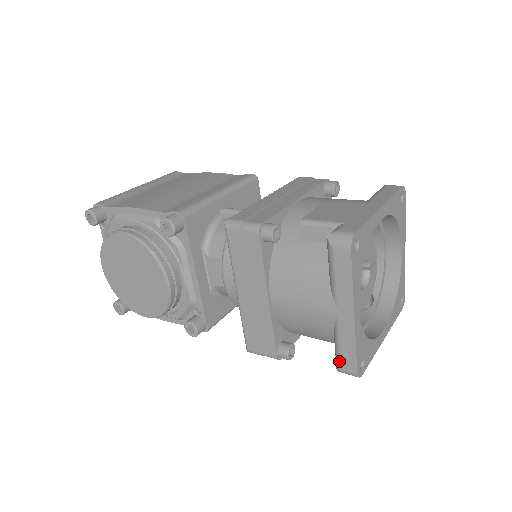
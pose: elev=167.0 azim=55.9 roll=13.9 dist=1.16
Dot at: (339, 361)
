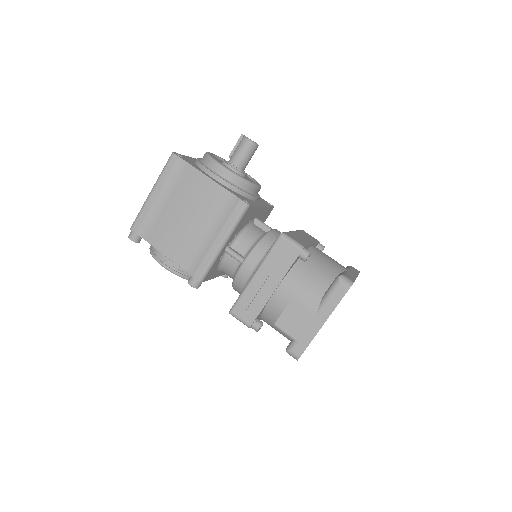
Dot at: occluded
